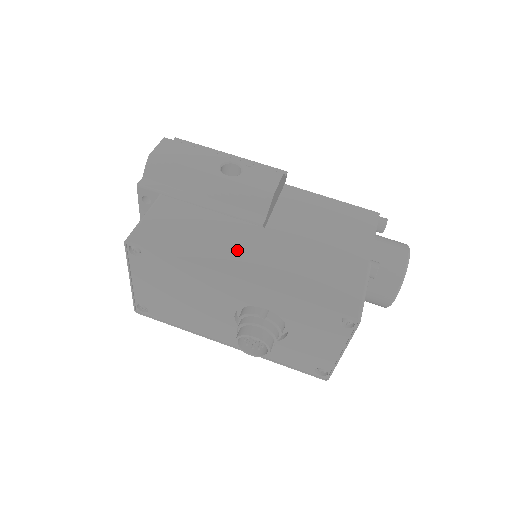
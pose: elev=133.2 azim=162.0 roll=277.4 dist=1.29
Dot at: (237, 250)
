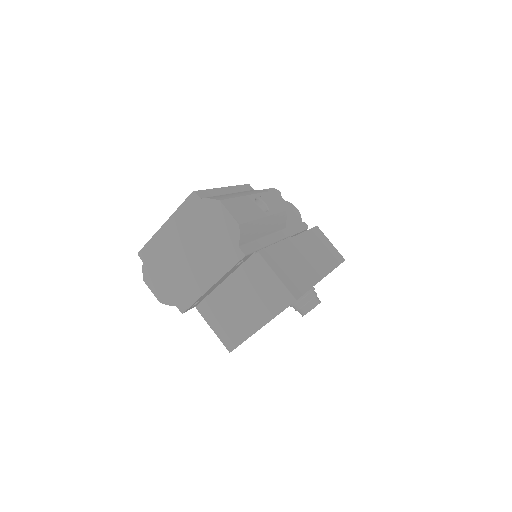
Dot at: (308, 261)
